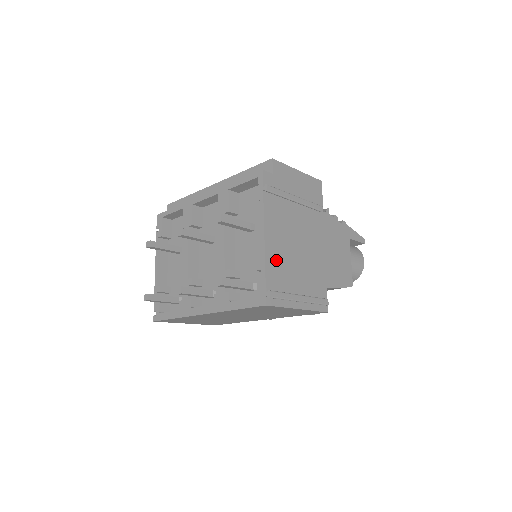
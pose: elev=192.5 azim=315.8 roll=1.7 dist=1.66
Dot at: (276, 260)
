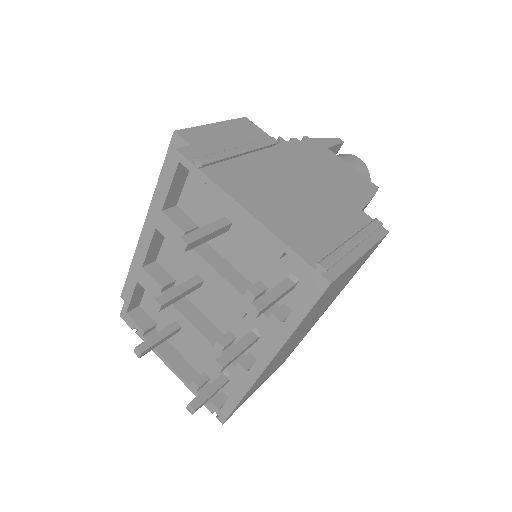
Dot at: (288, 227)
